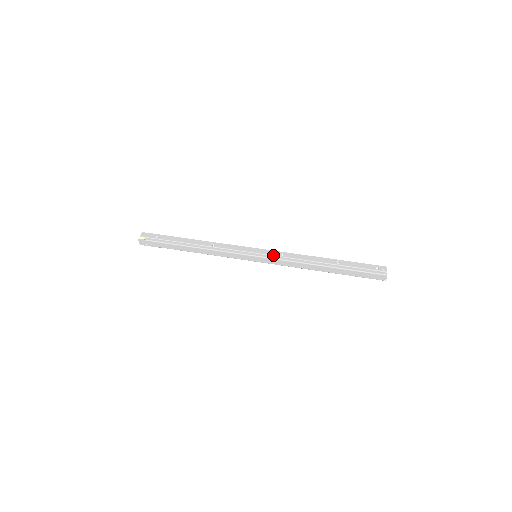
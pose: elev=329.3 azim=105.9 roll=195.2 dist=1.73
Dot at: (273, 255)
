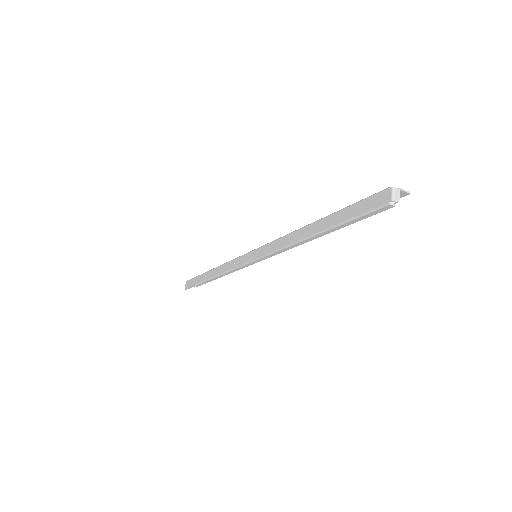
Dot at: occluded
